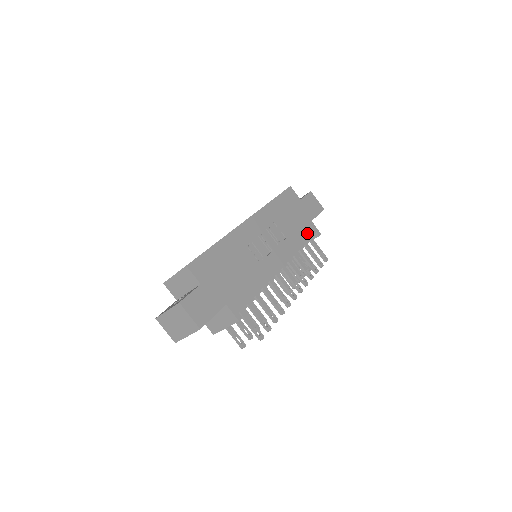
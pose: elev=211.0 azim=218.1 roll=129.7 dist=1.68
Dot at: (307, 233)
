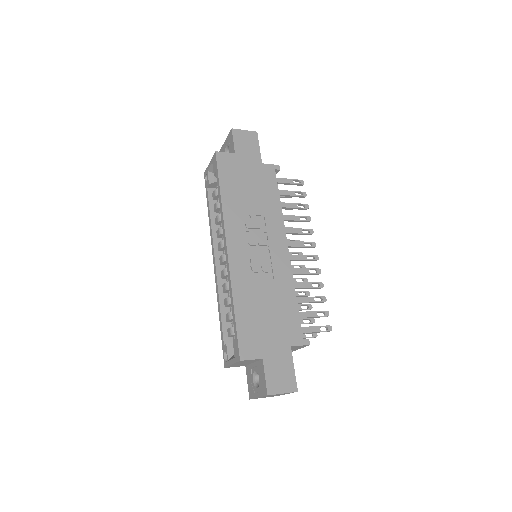
Dot at: (271, 183)
